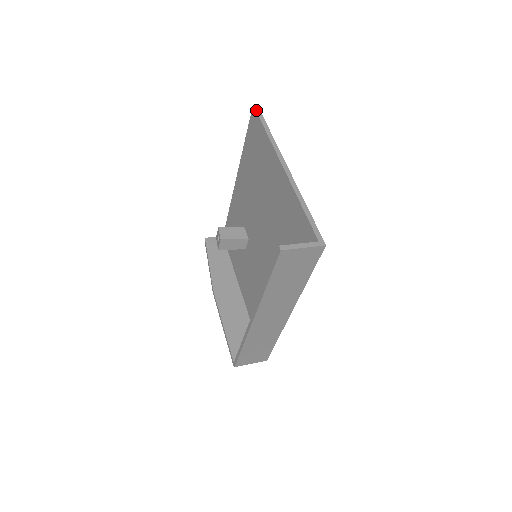
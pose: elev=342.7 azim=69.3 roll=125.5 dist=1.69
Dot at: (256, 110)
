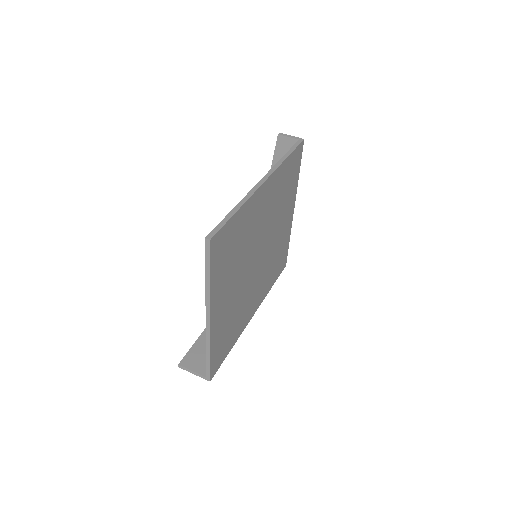
Dot at: (205, 248)
